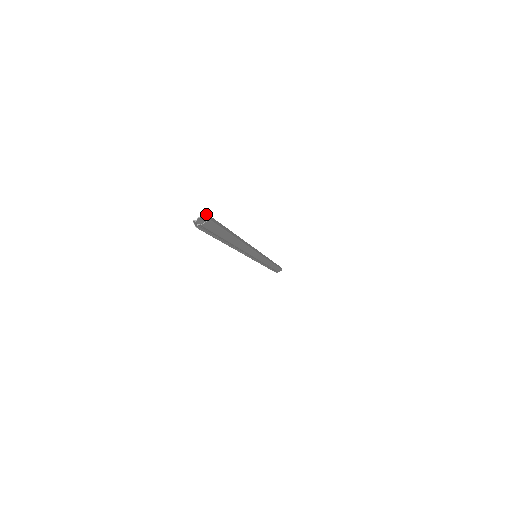
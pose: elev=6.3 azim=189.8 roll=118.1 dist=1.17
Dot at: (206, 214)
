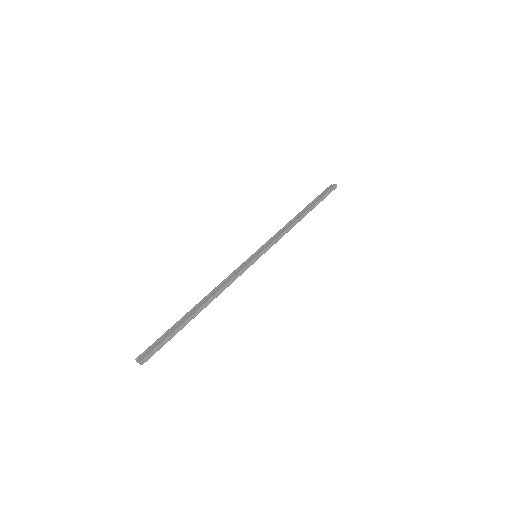
Dot at: (141, 361)
